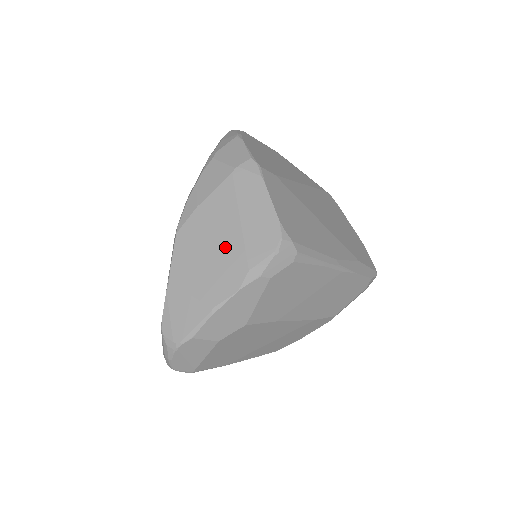
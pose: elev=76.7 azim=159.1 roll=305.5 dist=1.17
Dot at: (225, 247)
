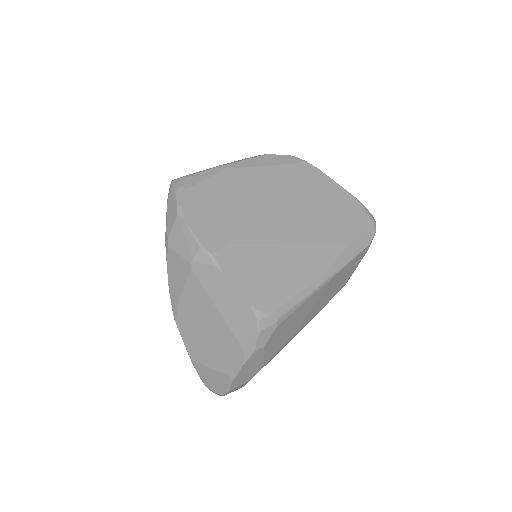
Dot at: (217, 333)
